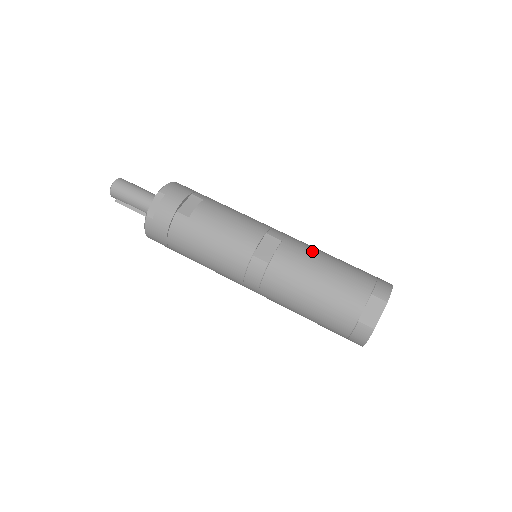
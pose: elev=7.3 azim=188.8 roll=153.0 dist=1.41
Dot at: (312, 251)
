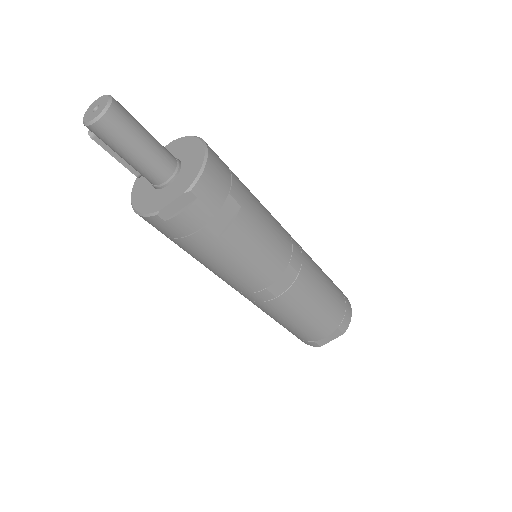
Dot at: (317, 283)
